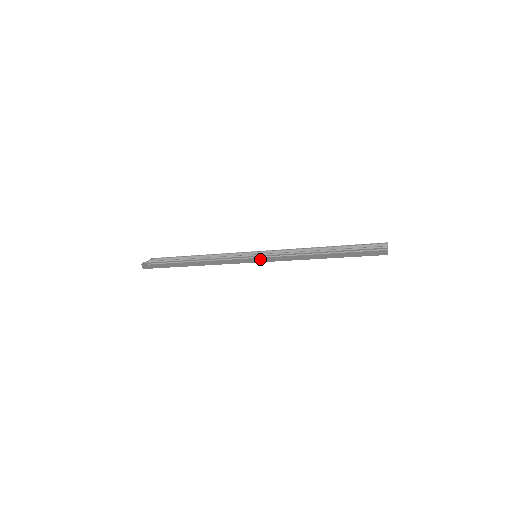
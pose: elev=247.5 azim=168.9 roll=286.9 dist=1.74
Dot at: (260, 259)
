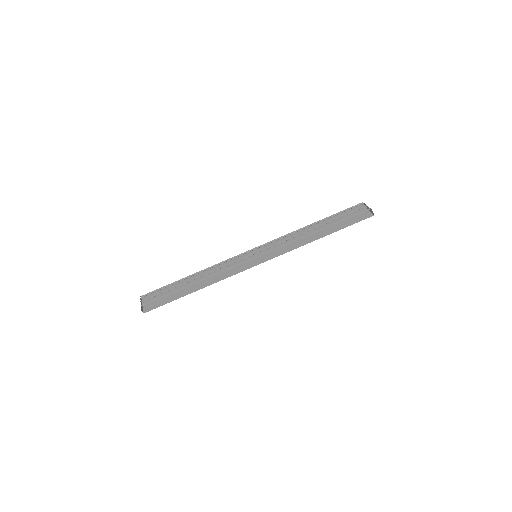
Dot at: (262, 258)
